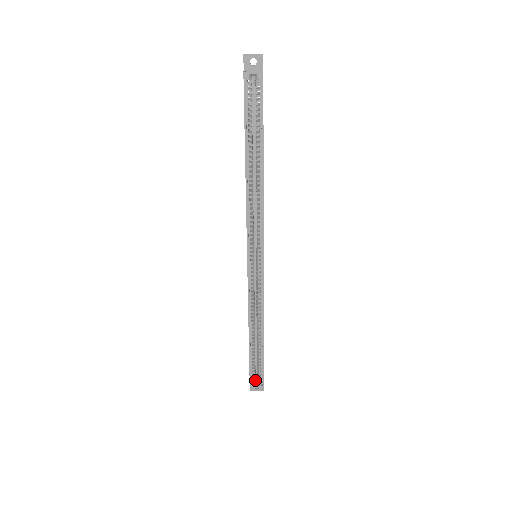
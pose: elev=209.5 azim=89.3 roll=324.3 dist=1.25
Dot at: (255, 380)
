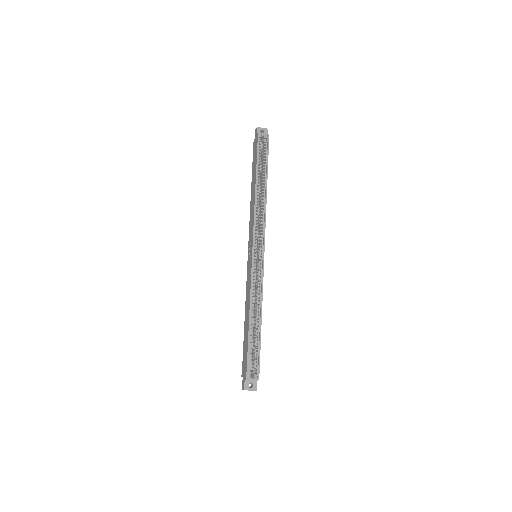
Dot at: (250, 374)
